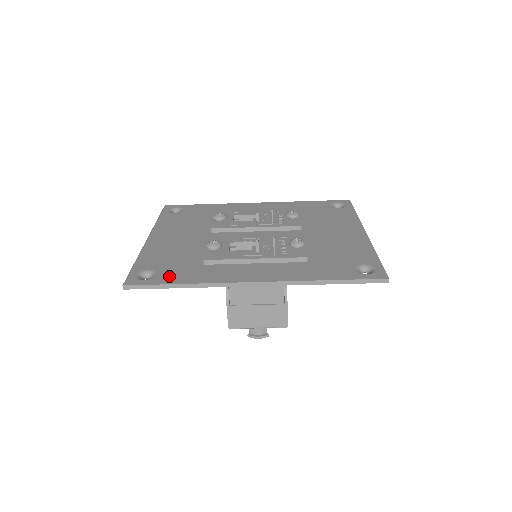
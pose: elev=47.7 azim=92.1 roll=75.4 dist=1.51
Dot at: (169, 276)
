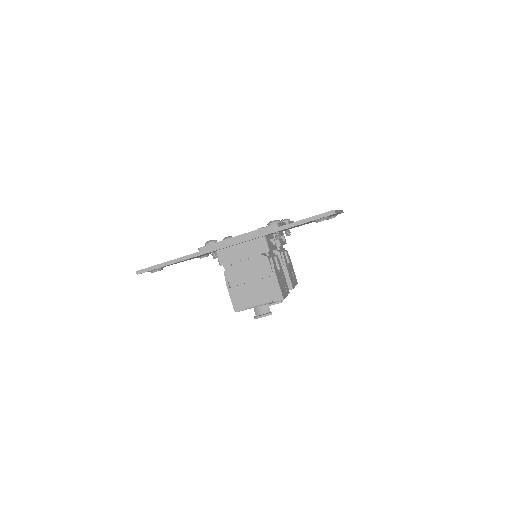
Dot at: occluded
